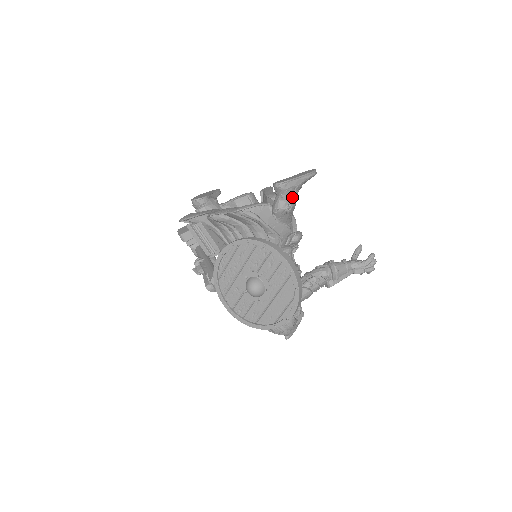
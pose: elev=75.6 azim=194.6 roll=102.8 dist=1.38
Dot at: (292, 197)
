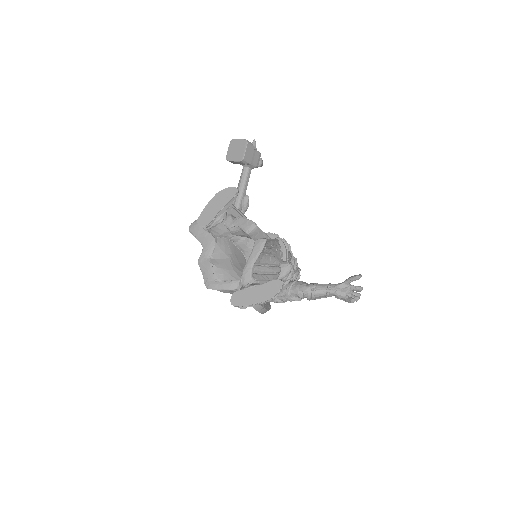
Dot at: occluded
